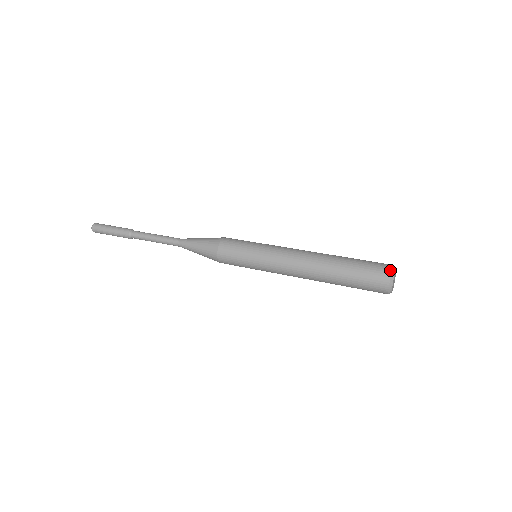
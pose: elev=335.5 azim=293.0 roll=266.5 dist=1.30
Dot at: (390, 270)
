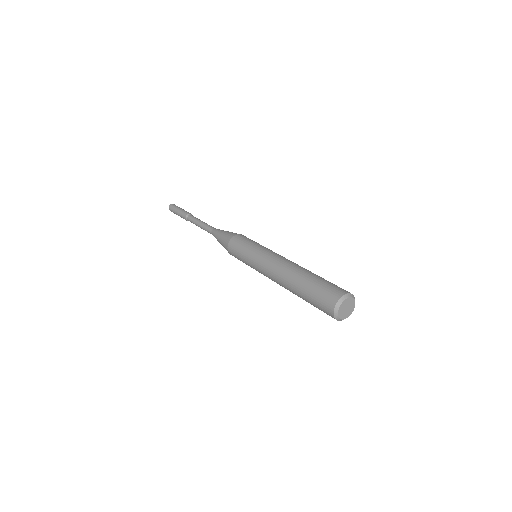
Dot at: (344, 293)
